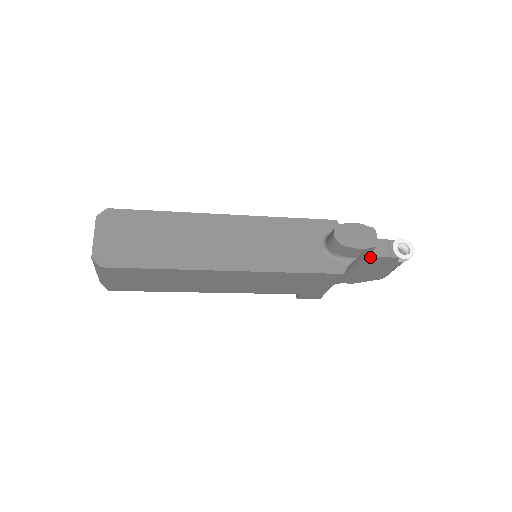
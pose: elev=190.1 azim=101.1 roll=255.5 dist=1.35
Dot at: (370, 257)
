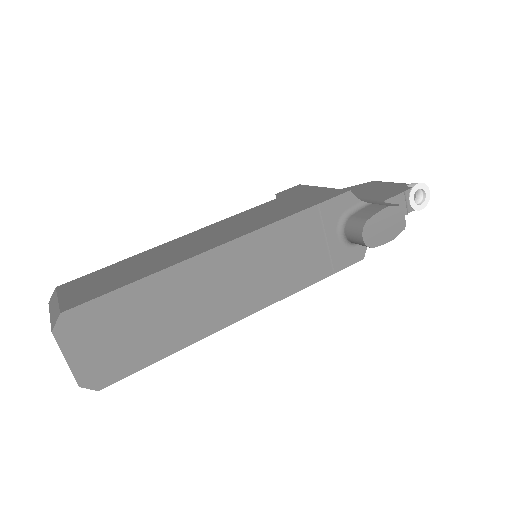
Dot at: occluded
